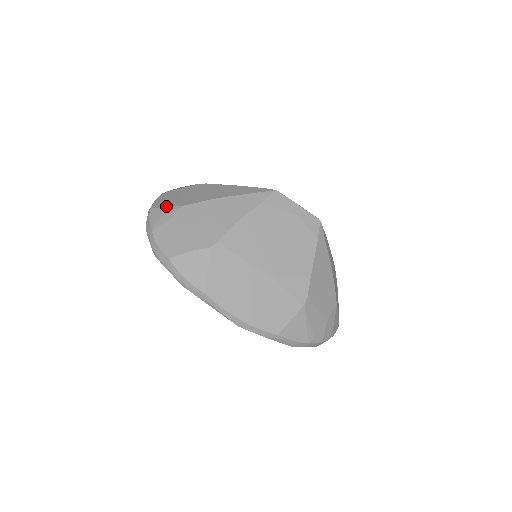
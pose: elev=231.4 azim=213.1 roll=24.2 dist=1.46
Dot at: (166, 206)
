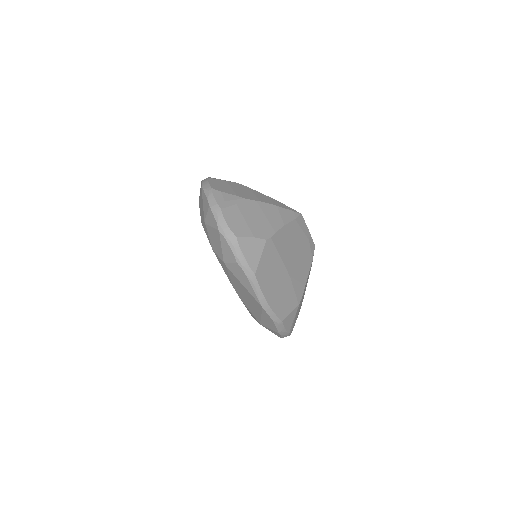
Dot at: (227, 192)
